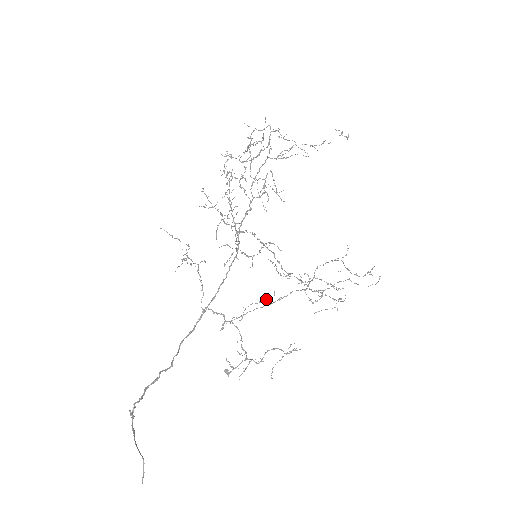
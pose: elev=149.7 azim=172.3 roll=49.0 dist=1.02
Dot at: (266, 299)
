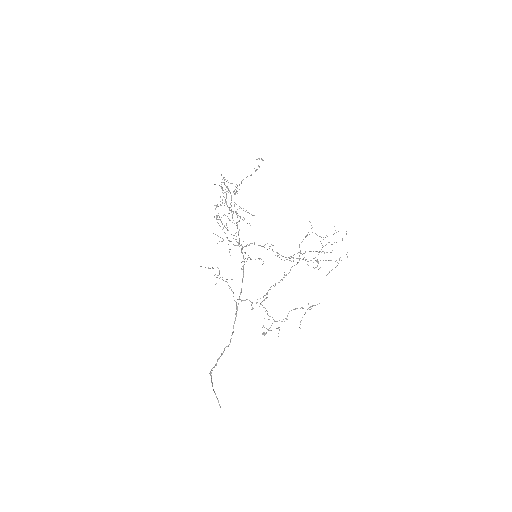
Dot at: (280, 280)
